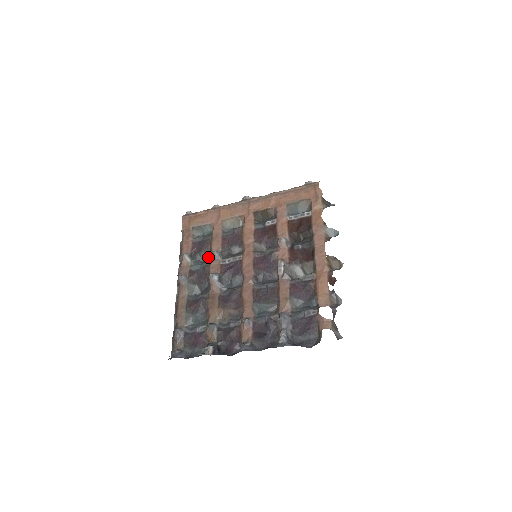
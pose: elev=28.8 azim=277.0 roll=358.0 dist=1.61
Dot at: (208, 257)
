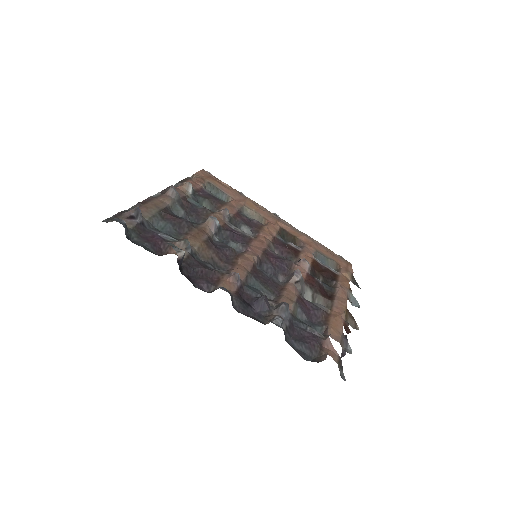
Dot at: (210, 209)
